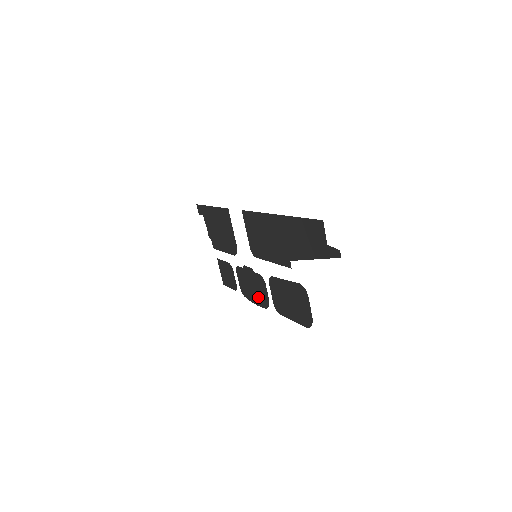
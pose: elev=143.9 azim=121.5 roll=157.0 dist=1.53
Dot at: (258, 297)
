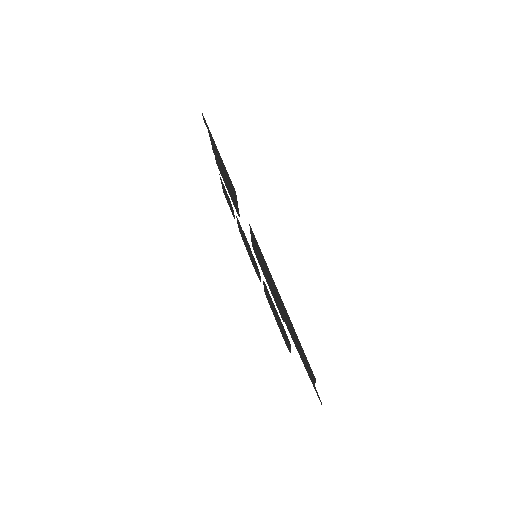
Dot at: (252, 262)
